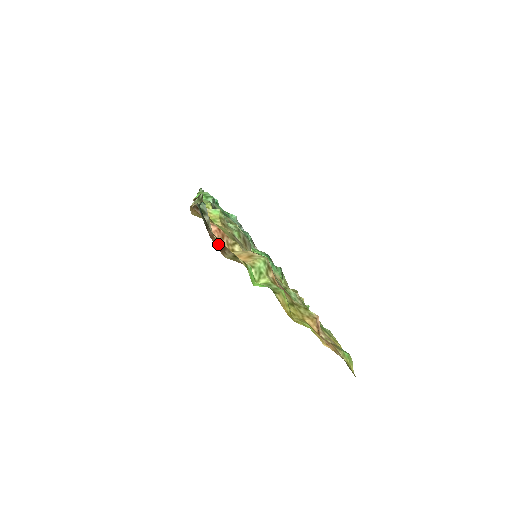
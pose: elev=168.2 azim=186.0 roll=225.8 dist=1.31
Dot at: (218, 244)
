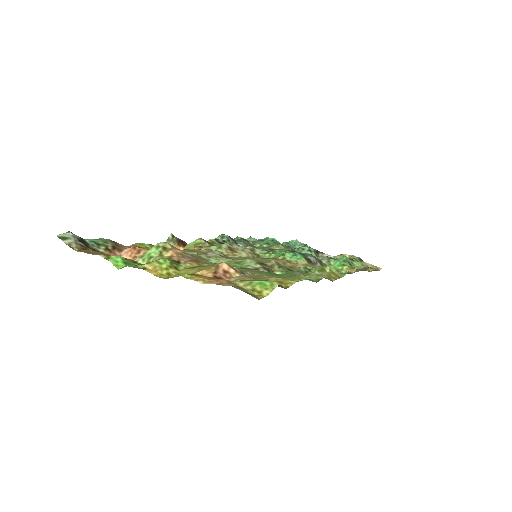
Dot at: occluded
